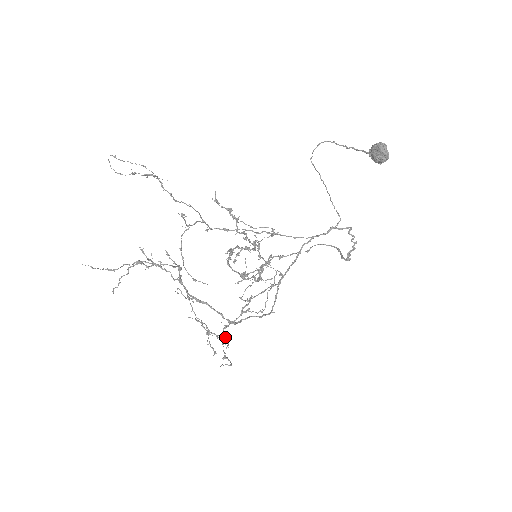
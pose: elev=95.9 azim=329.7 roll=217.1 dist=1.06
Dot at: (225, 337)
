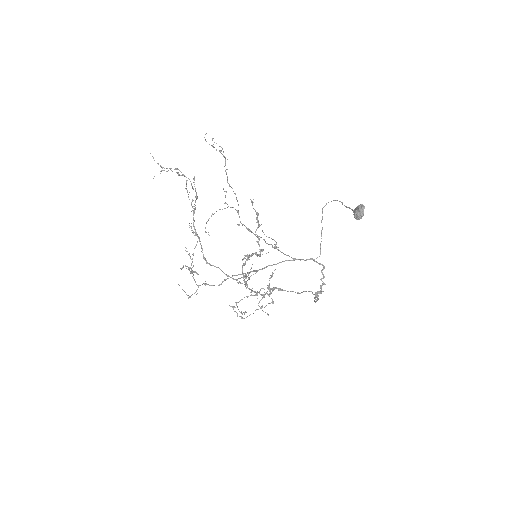
Dot at: (196, 273)
